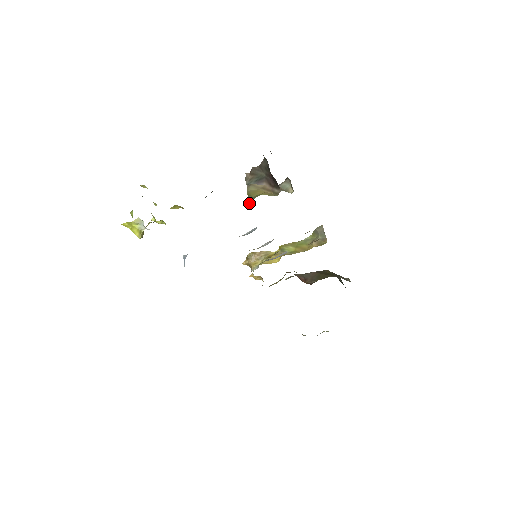
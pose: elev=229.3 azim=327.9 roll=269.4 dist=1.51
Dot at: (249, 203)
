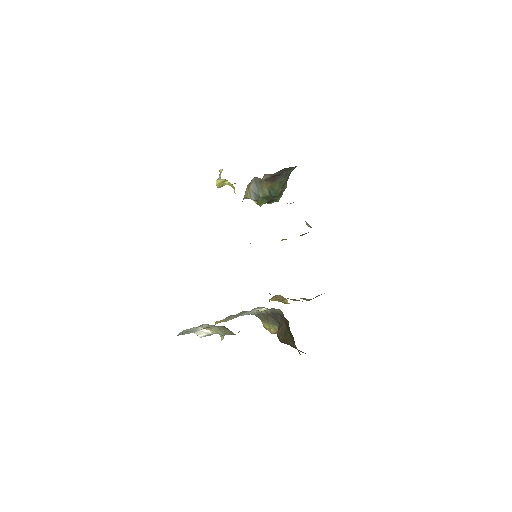
Dot at: occluded
